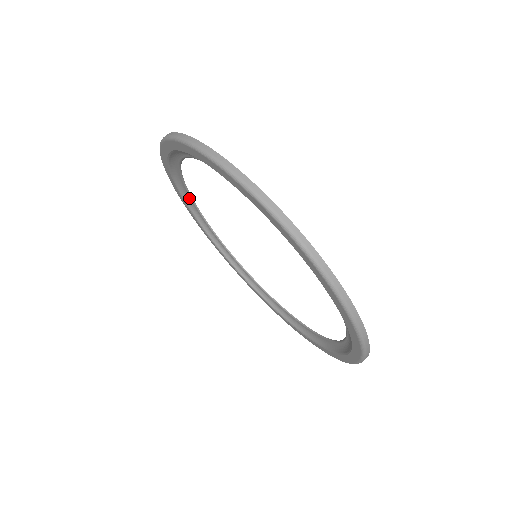
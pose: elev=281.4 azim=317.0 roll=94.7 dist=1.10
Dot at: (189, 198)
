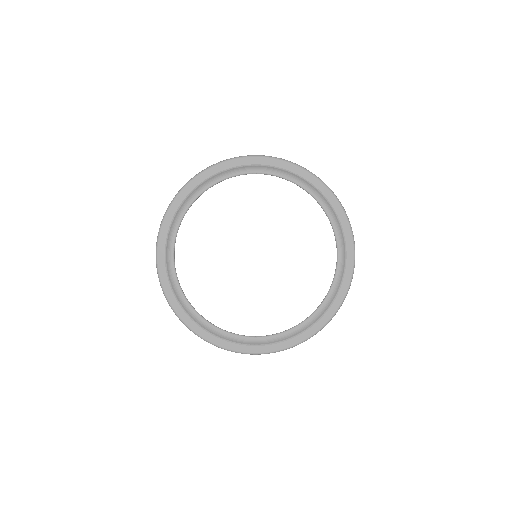
Dot at: (180, 295)
